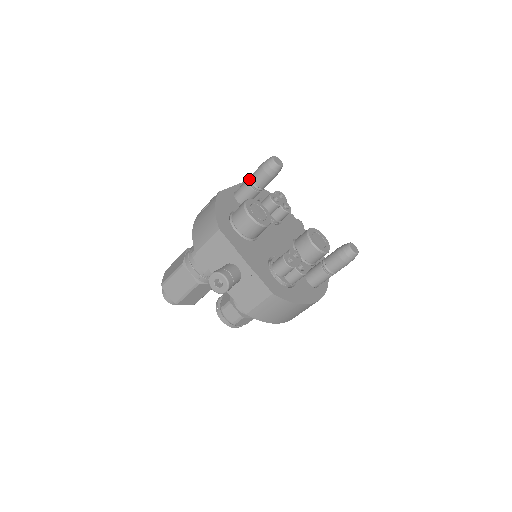
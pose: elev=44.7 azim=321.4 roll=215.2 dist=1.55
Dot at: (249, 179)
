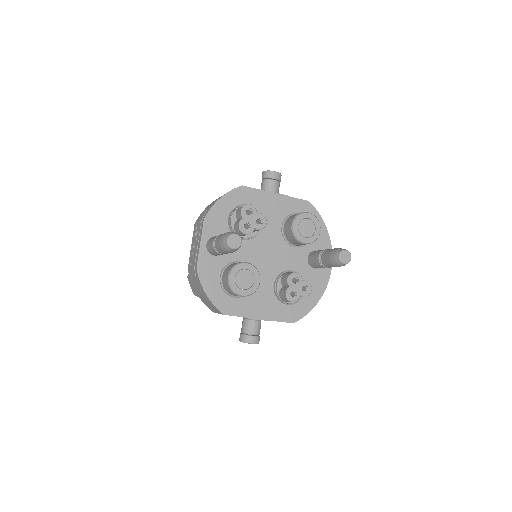
Dot at: (215, 251)
